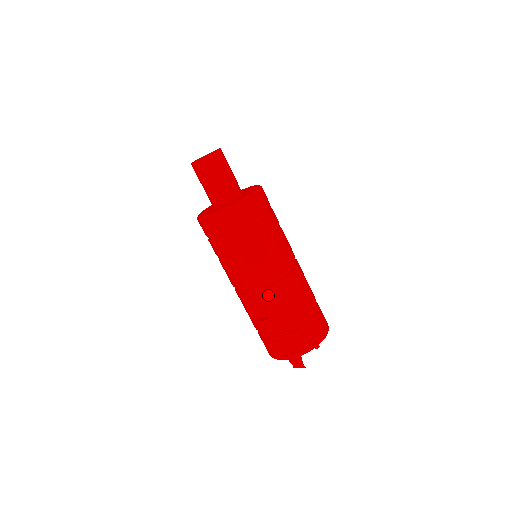
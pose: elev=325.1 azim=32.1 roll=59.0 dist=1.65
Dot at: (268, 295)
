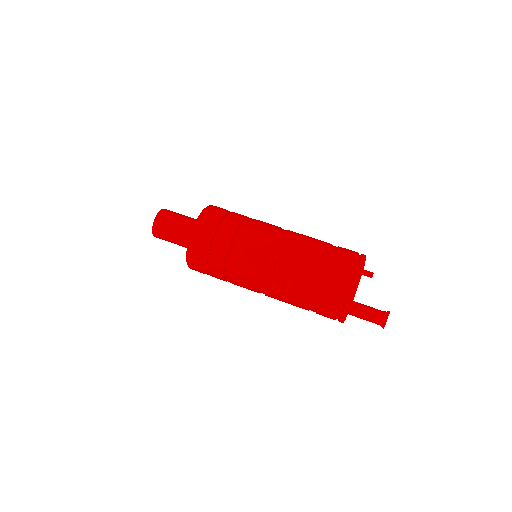
Dot at: (286, 248)
